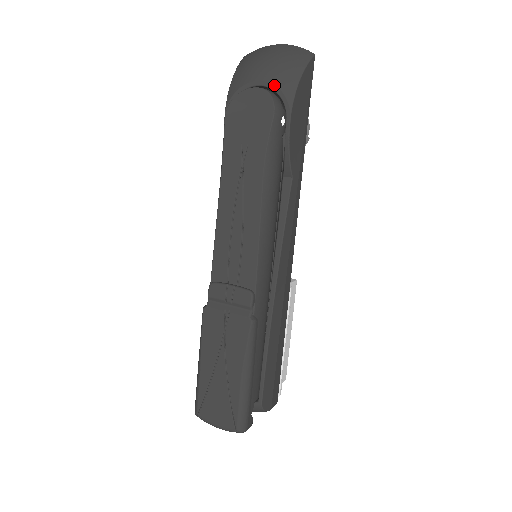
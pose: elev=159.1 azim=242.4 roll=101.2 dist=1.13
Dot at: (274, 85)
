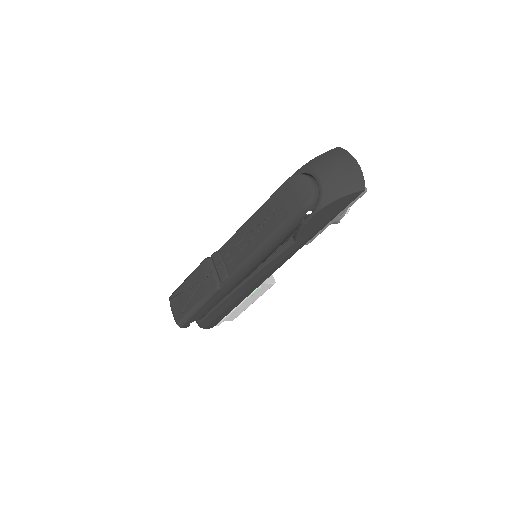
Dot at: (322, 189)
